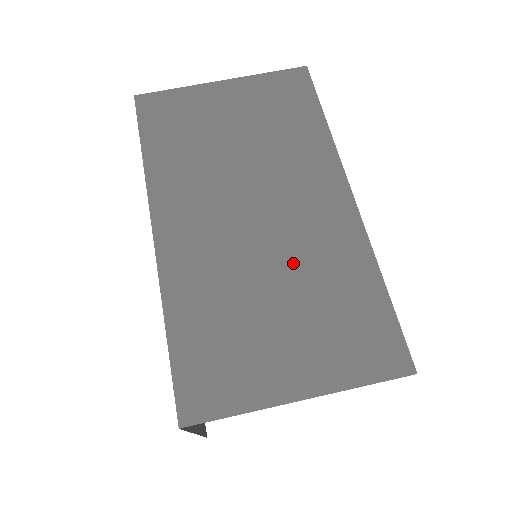
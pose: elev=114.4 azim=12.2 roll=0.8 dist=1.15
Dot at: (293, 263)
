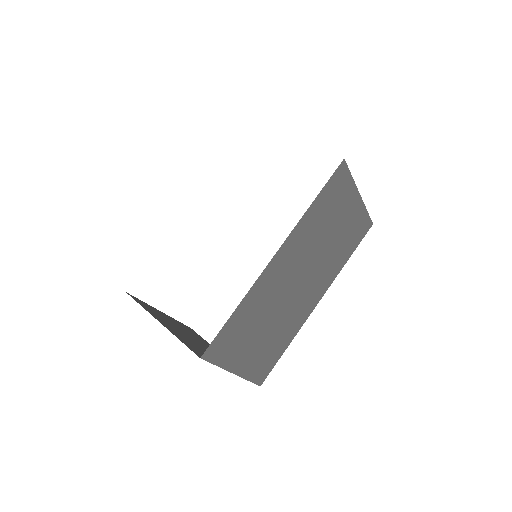
Dot at: (284, 316)
